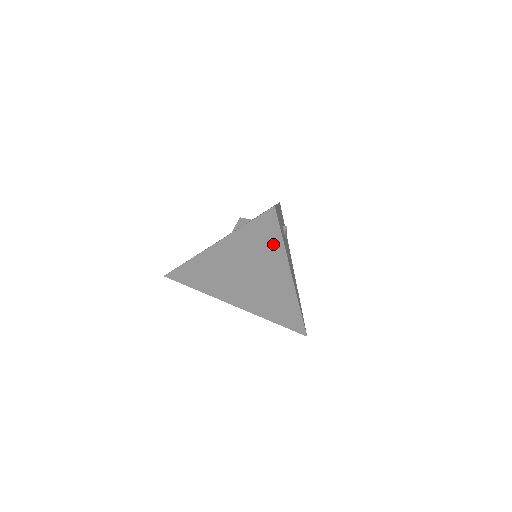
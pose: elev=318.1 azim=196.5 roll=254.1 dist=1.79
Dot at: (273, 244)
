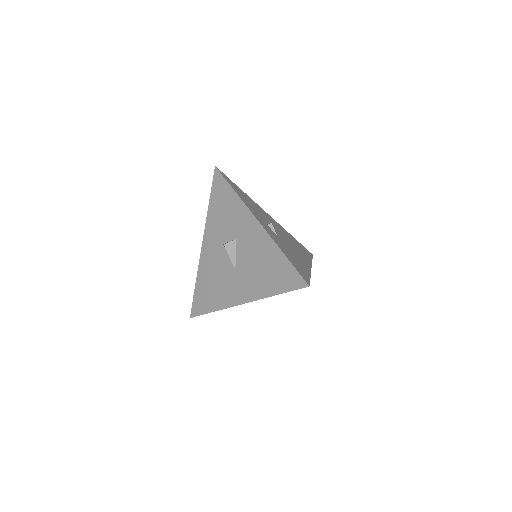
Dot at: occluded
